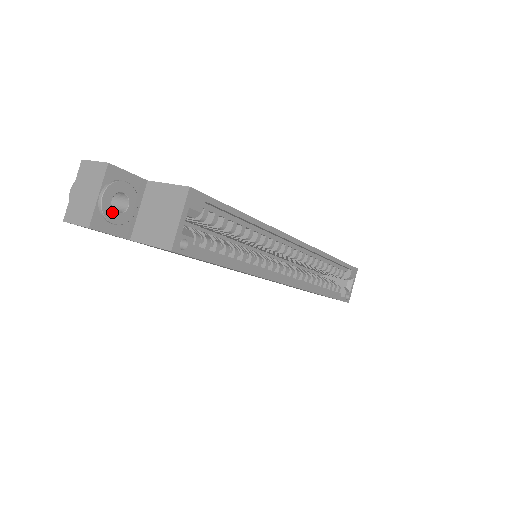
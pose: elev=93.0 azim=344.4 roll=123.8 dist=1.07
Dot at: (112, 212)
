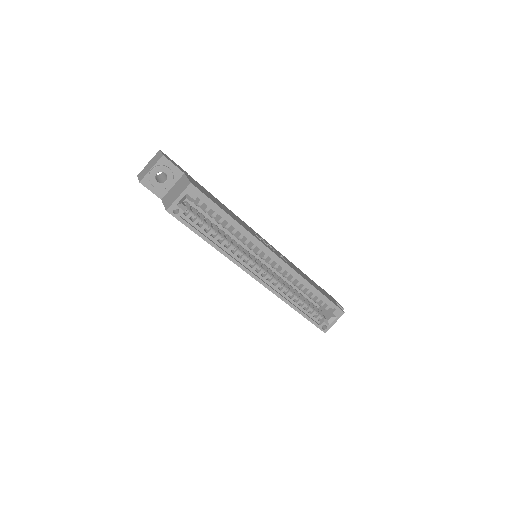
Dot at: (155, 180)
